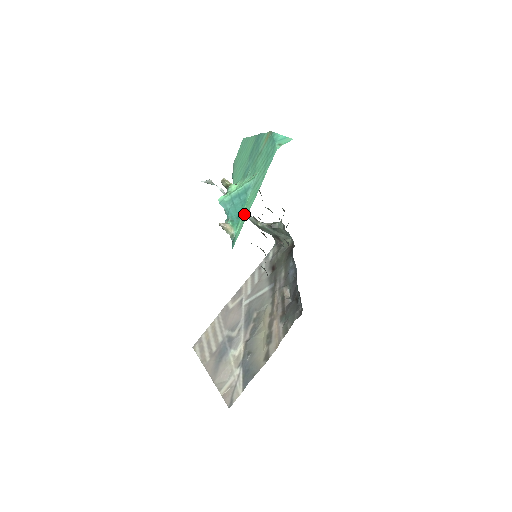
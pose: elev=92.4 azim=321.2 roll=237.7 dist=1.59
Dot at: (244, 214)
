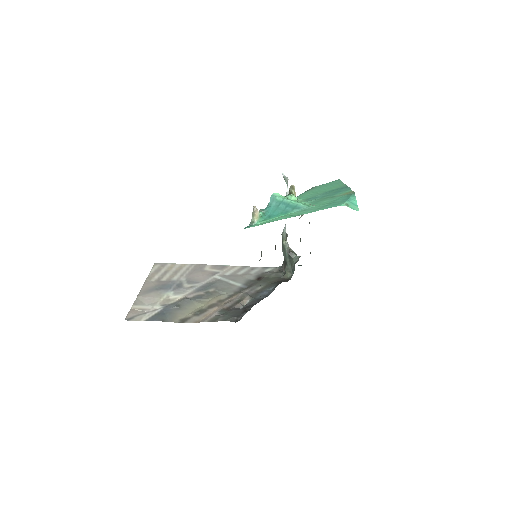
Dot at: (275, 219)
